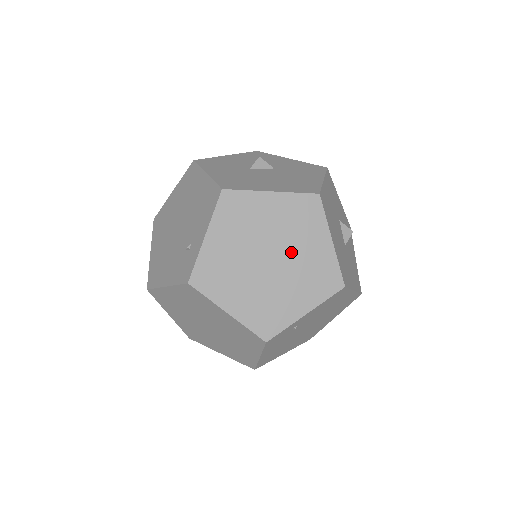
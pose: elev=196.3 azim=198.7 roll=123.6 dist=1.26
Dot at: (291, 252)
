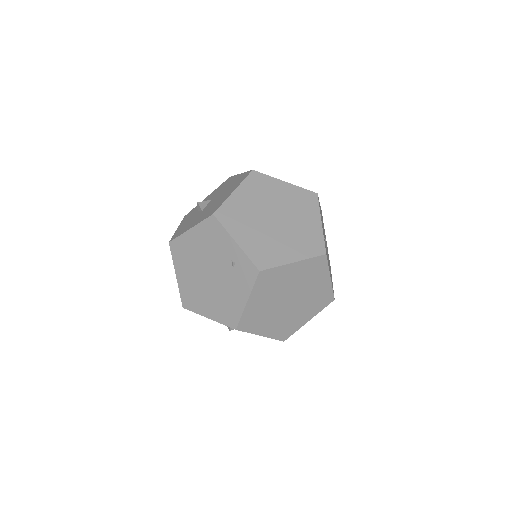
Dot at: (278, 205)
